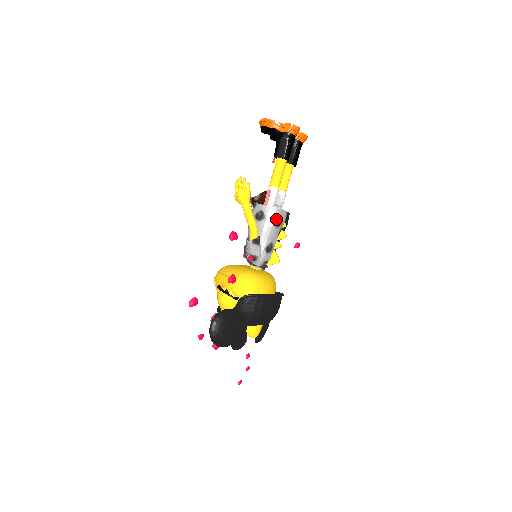
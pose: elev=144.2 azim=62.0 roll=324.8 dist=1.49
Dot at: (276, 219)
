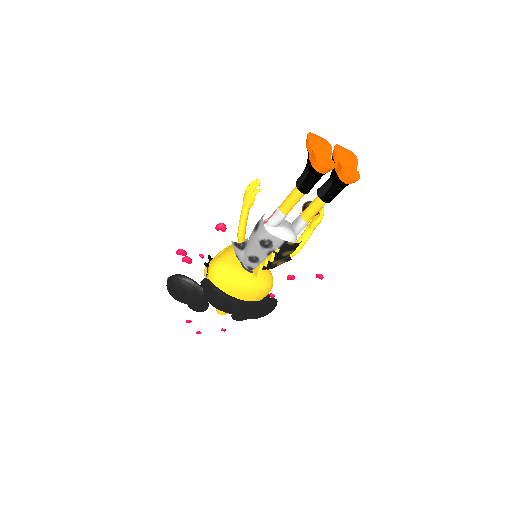
Dot at: (263, 240)
